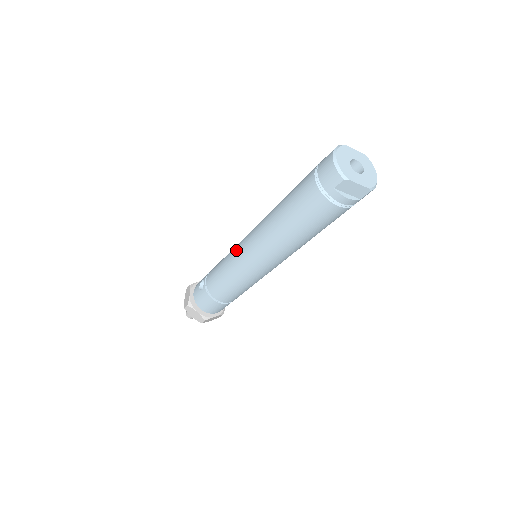
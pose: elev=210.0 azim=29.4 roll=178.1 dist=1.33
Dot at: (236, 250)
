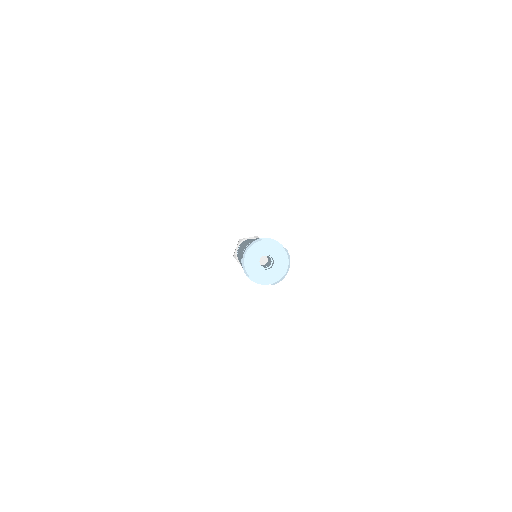
Dot at: occluded
